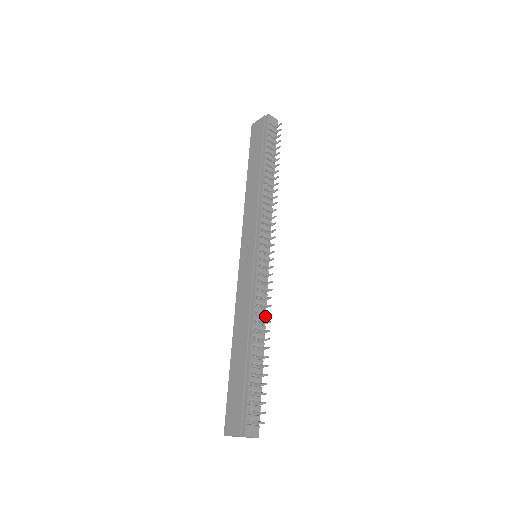
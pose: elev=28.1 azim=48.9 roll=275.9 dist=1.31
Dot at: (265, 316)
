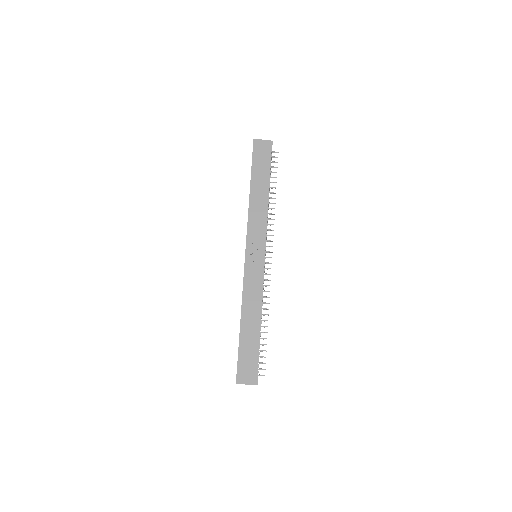
Dot at: occluded
